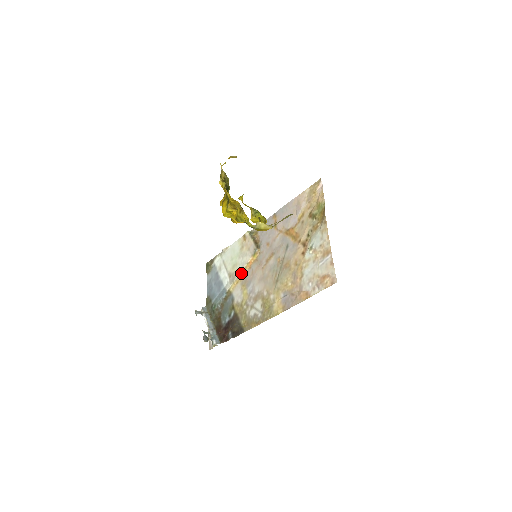
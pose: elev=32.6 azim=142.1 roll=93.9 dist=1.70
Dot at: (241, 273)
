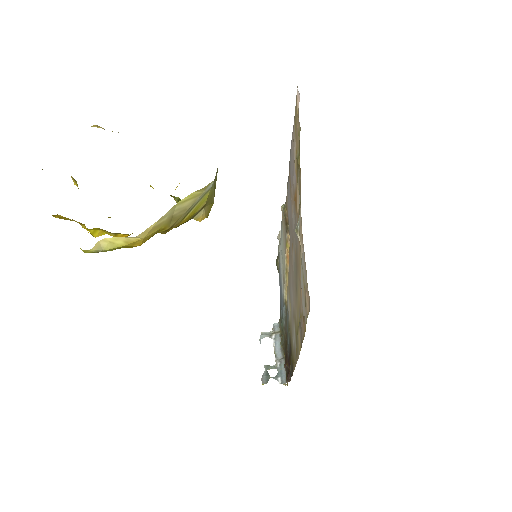
Dot at: (285, 274)
